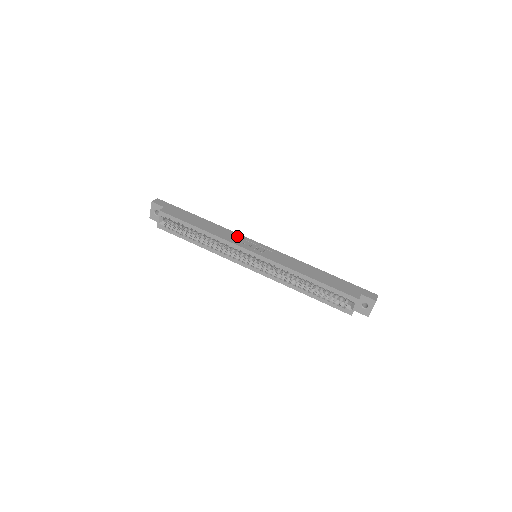
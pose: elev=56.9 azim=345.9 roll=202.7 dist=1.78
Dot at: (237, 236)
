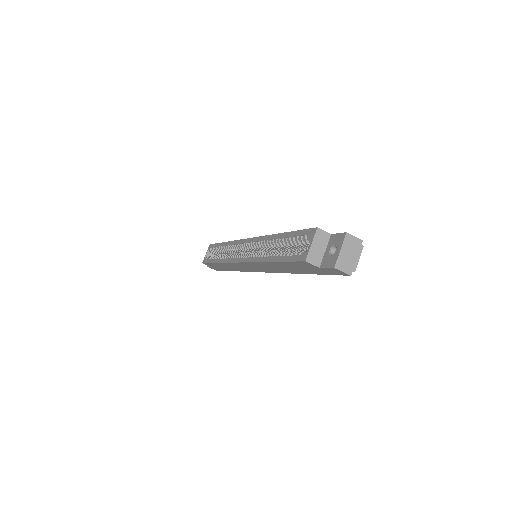
Dot at: occluded
